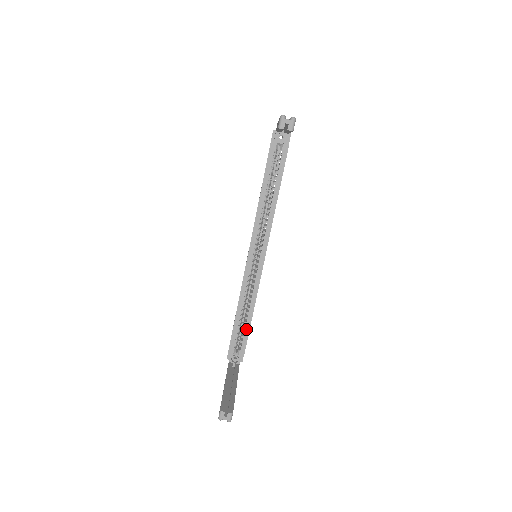
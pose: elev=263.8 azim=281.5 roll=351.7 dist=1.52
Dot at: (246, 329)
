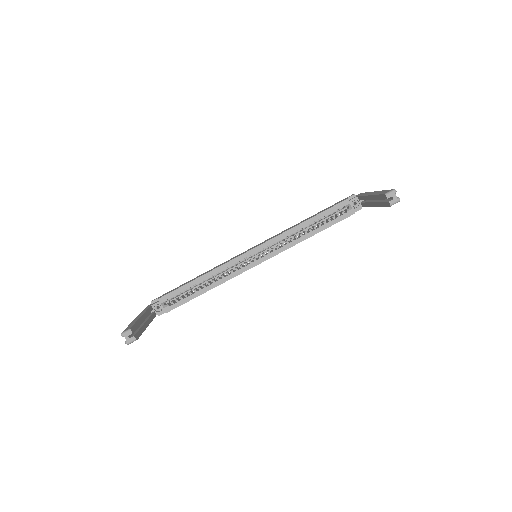
Dot at: (191, 296)
